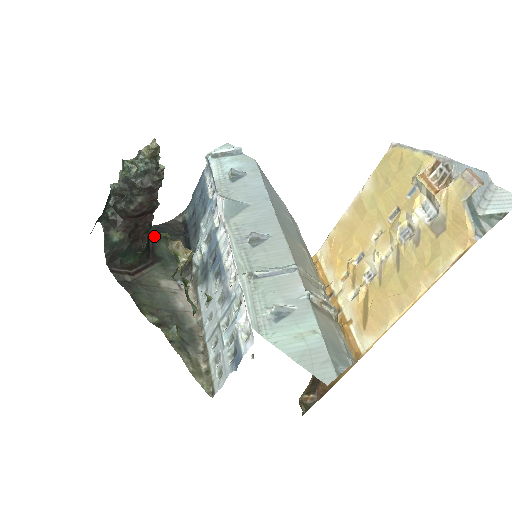
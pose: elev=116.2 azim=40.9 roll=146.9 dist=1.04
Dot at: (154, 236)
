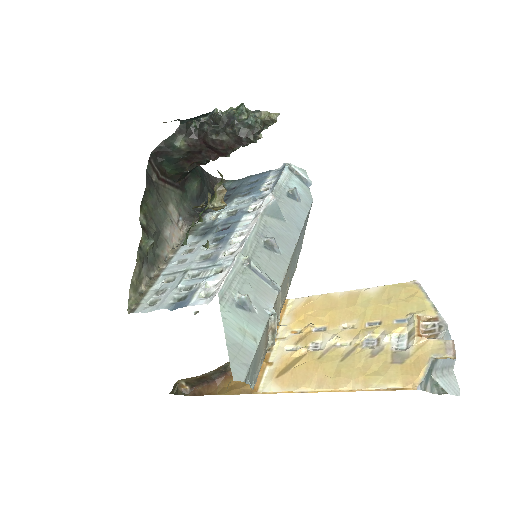
Dot at: (196, 172)
